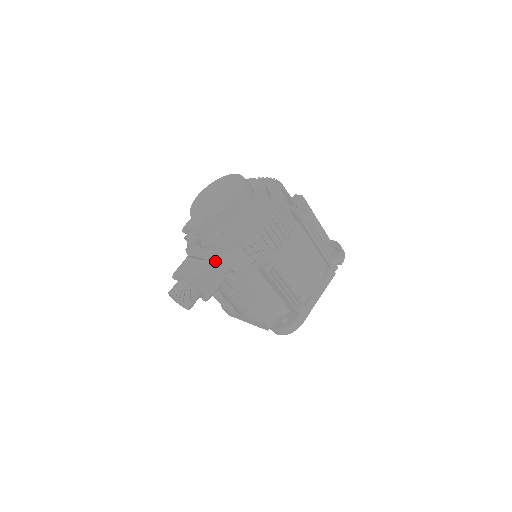
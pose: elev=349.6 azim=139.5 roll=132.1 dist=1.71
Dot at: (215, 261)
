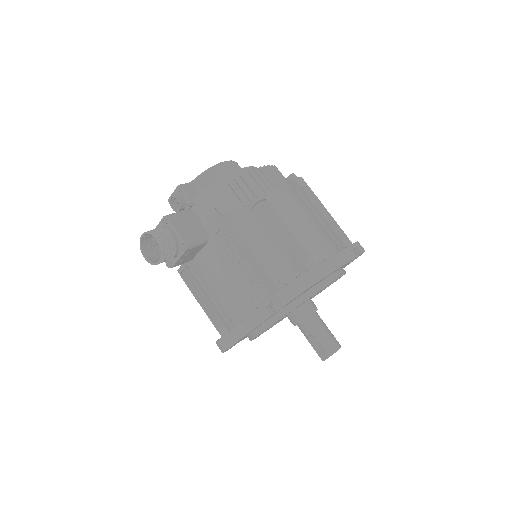
Dot at: (199, 209)
